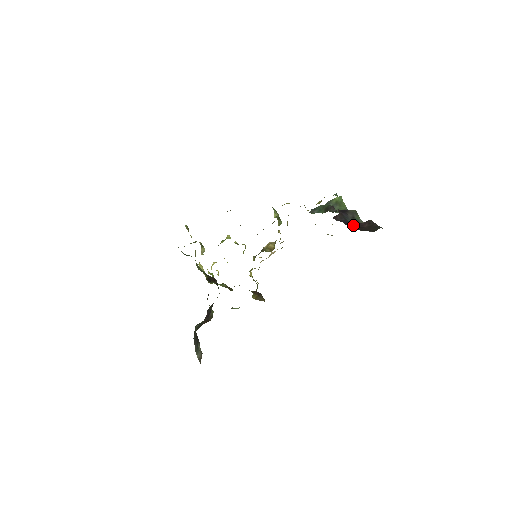
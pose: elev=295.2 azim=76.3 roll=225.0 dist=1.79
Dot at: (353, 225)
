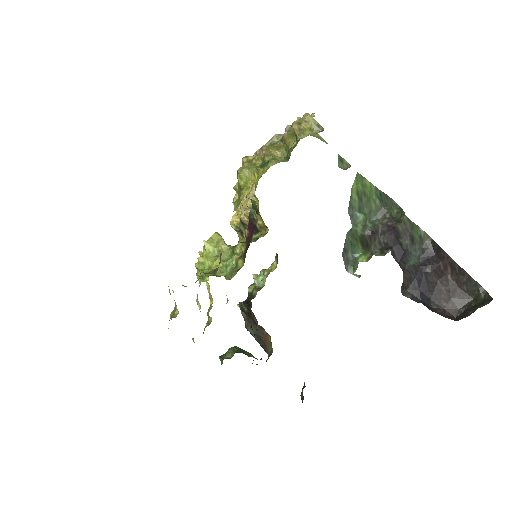
Dot at: (431, 281)
